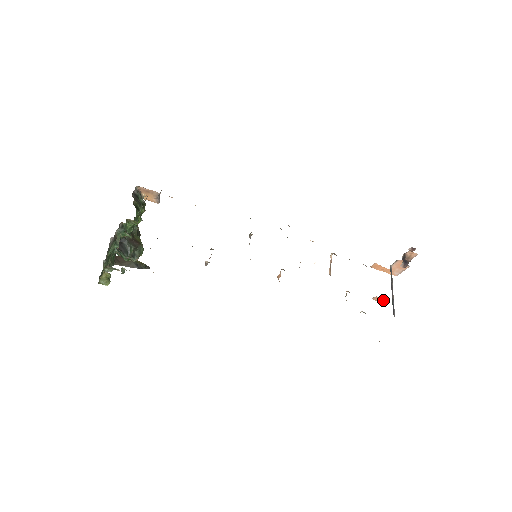
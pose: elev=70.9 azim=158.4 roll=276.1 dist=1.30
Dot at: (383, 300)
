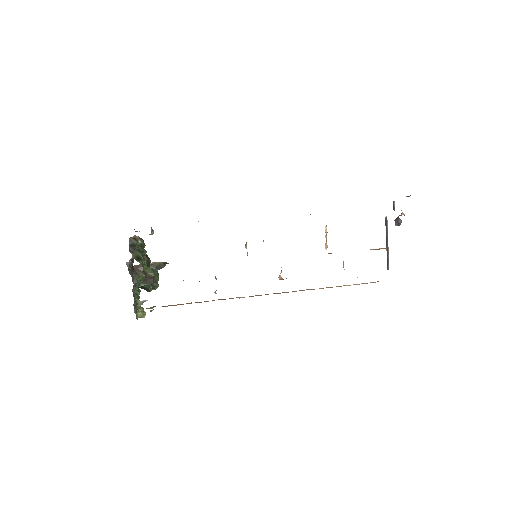
Dot at: occluded
